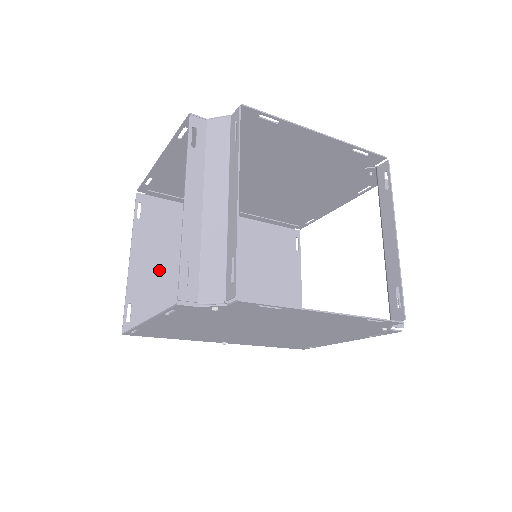
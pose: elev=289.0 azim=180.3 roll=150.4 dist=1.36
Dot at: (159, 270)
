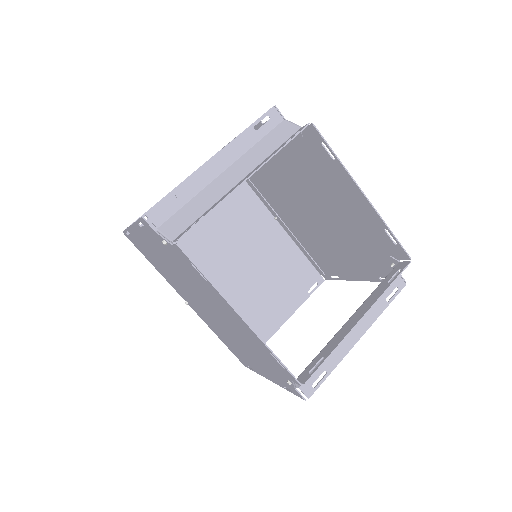
Dot at: occluded
